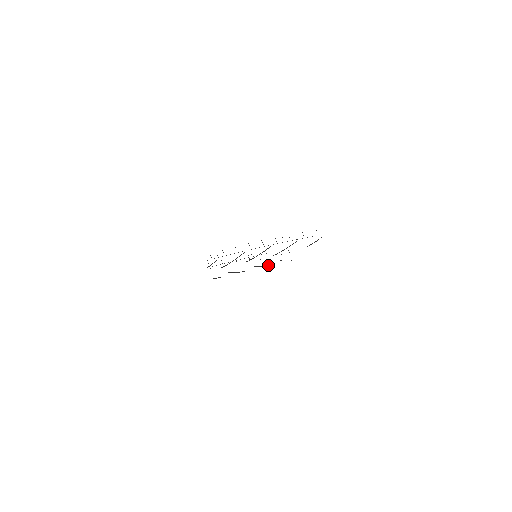
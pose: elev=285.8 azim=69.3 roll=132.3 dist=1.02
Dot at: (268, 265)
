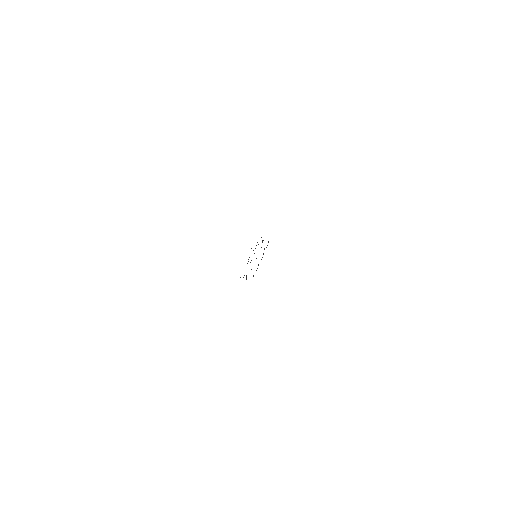
Dot at: occluded
